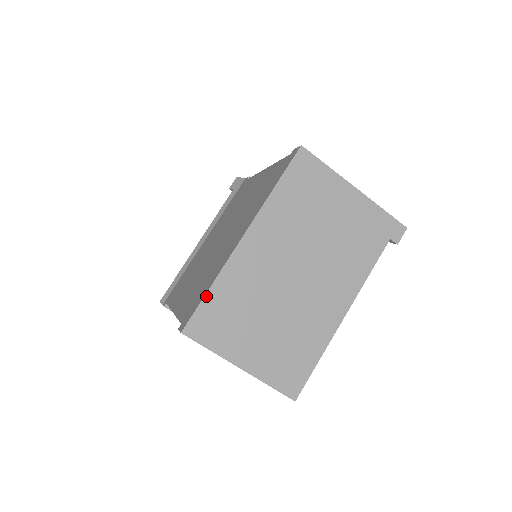
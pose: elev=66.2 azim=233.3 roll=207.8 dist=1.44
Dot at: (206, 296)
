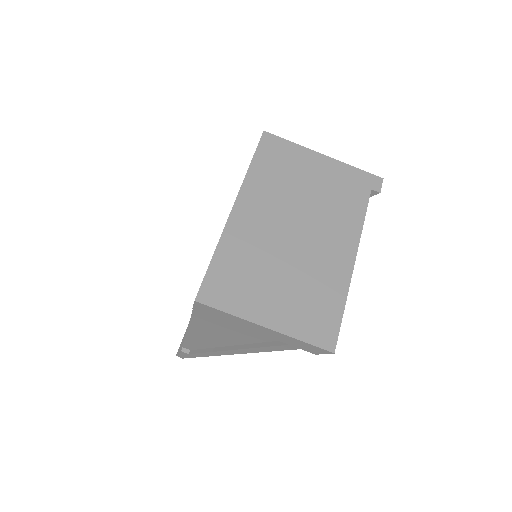
Dot at: (211, 263)
